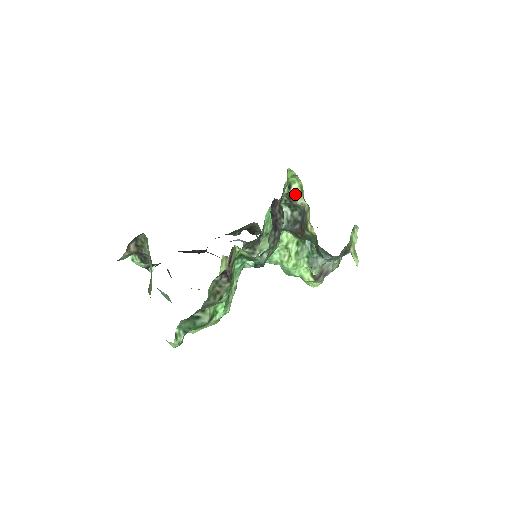
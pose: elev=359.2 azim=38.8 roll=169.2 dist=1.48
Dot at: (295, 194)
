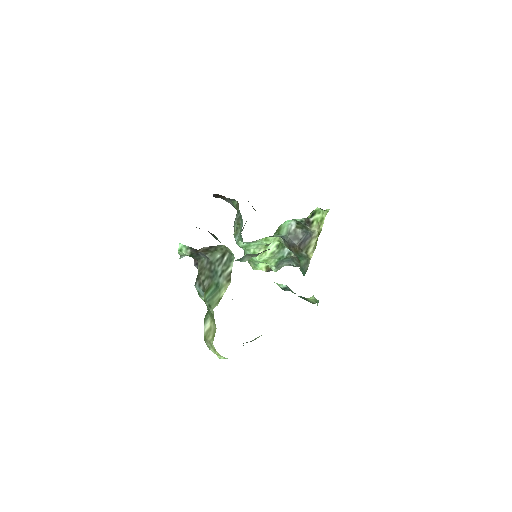
Dot at: (314, 221)
